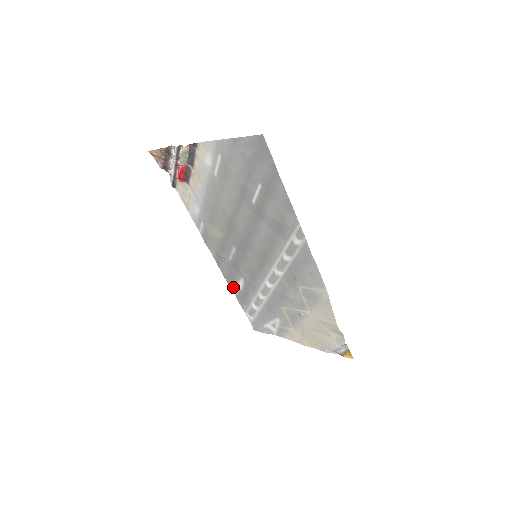
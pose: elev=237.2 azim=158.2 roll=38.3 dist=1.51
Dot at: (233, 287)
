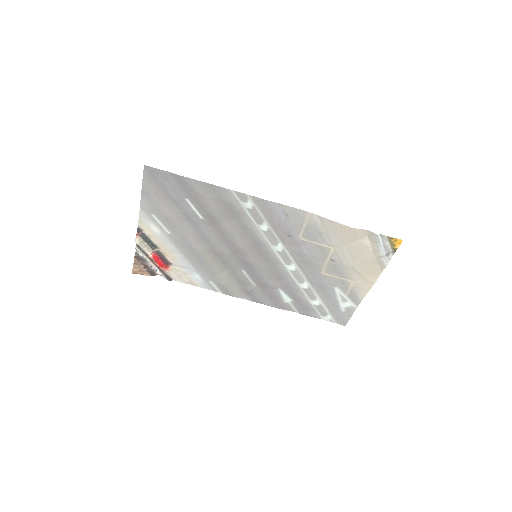
Dot at: (287, 307)
